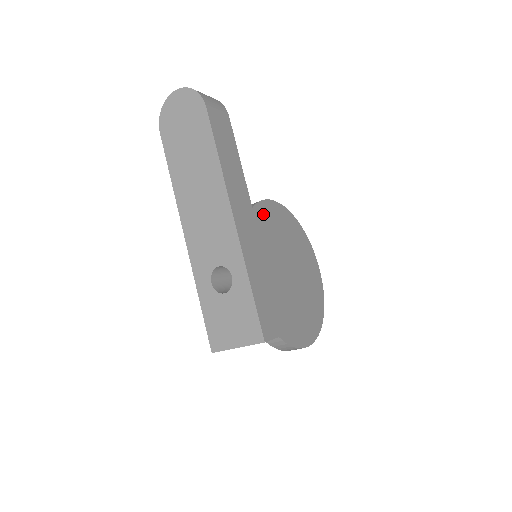
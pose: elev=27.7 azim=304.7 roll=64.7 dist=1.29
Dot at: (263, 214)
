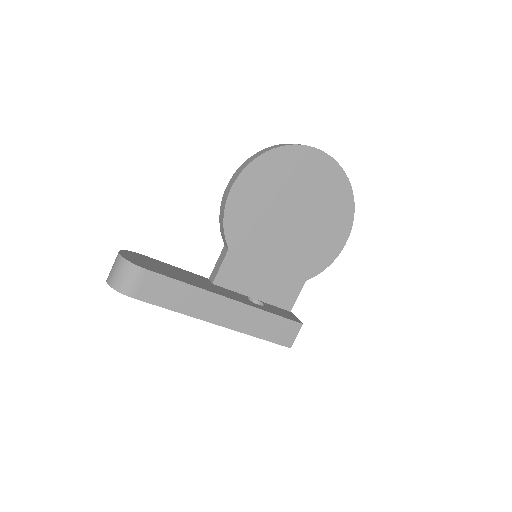
Dot at: (235, 216)
